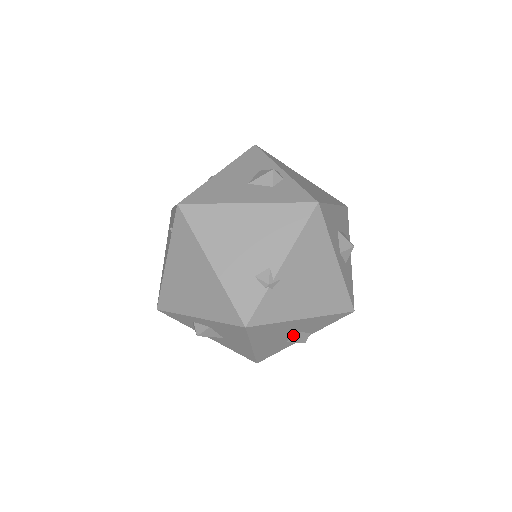
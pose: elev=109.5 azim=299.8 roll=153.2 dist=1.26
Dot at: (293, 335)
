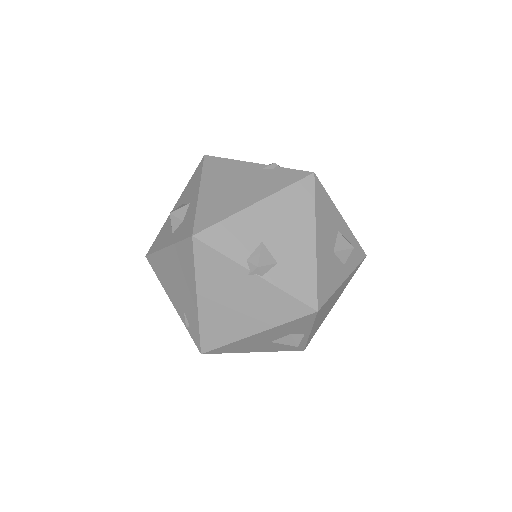
Dot at: occluded
